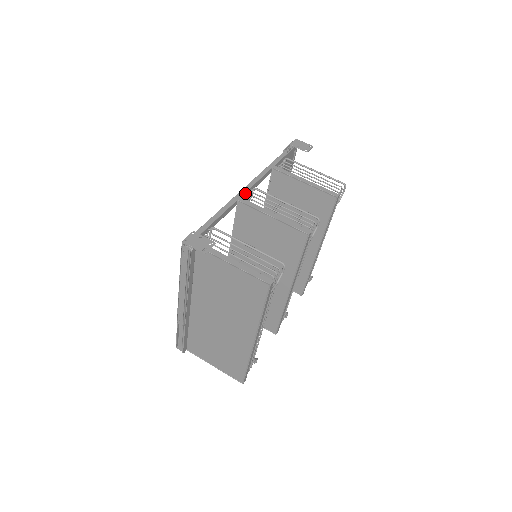
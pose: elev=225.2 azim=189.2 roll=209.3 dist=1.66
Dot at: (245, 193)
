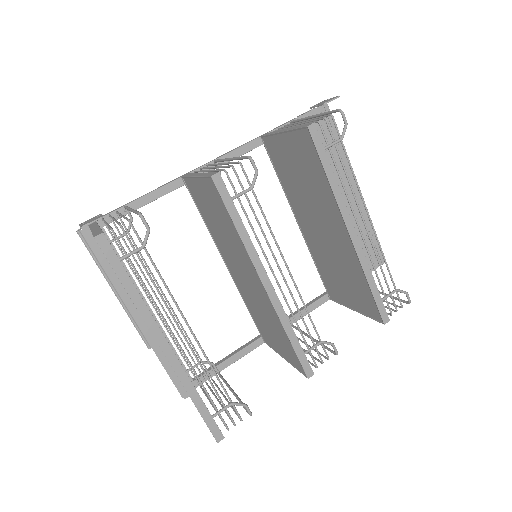
Dot at: (200, 169)
